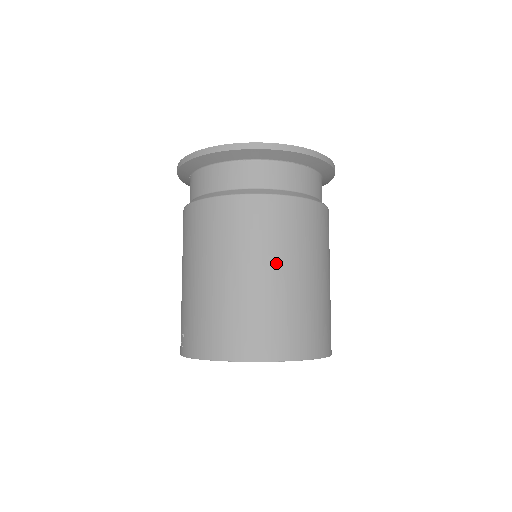
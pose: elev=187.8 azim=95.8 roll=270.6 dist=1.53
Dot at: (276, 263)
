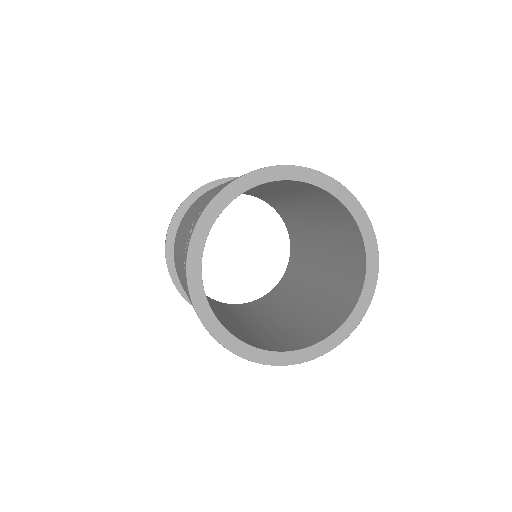
Dot at: occluded
